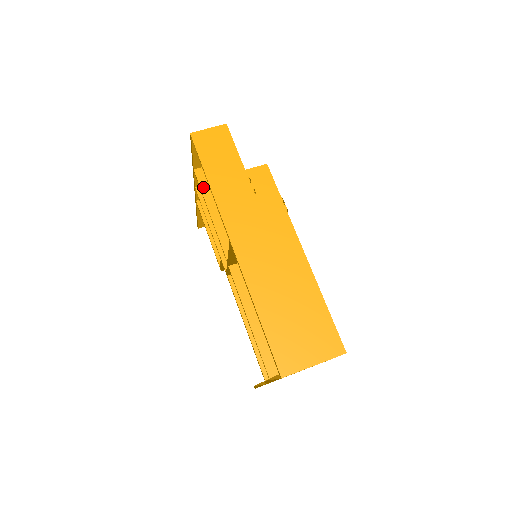
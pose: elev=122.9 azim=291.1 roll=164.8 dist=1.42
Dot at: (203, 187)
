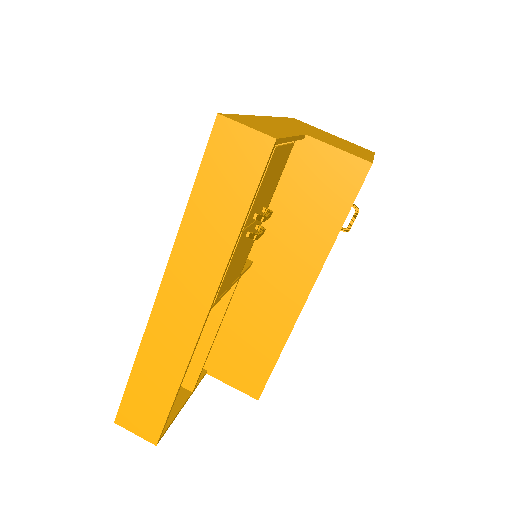
Dot at: occluded
